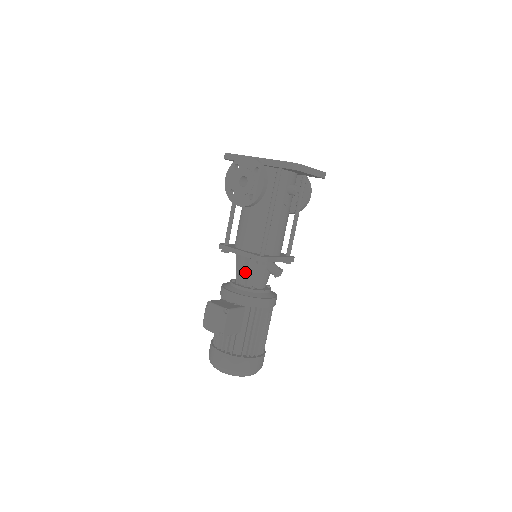
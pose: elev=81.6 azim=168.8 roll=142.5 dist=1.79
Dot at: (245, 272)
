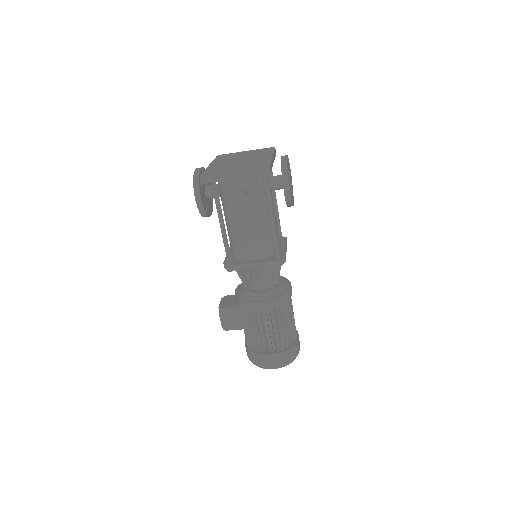
Dot at: (238, 274)
